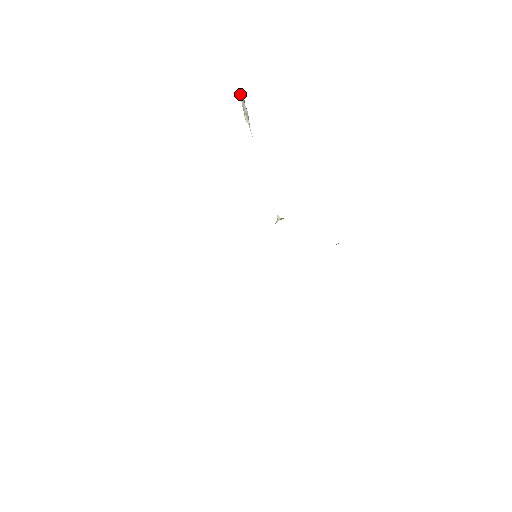
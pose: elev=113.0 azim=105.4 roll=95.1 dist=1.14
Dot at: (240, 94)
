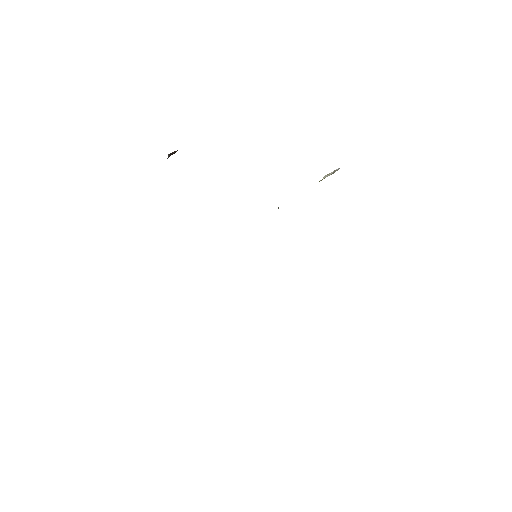
Dot at: (338, 168)
